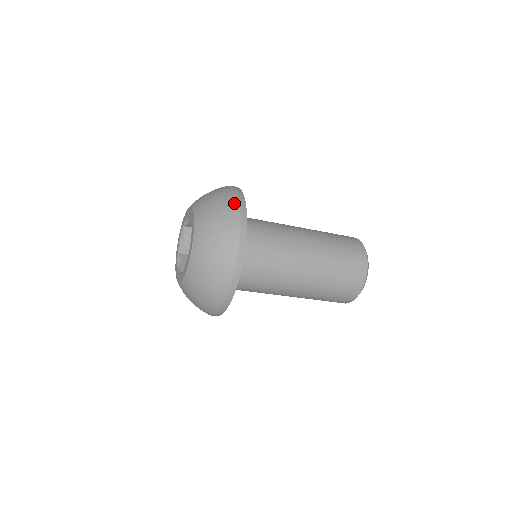
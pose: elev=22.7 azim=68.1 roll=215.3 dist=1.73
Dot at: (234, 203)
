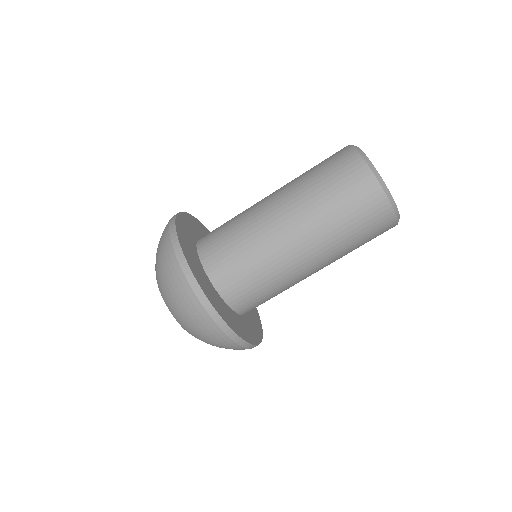
Dot at: occluded
